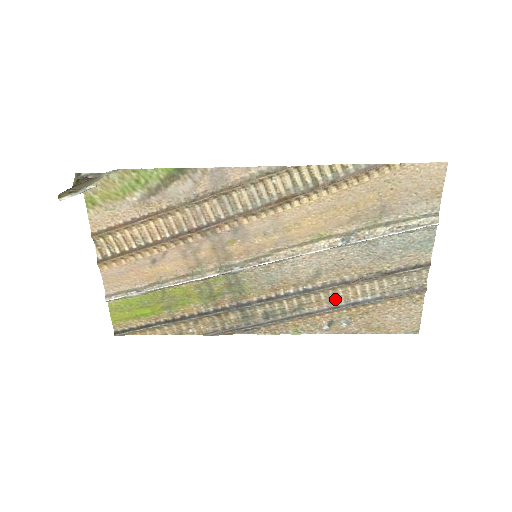
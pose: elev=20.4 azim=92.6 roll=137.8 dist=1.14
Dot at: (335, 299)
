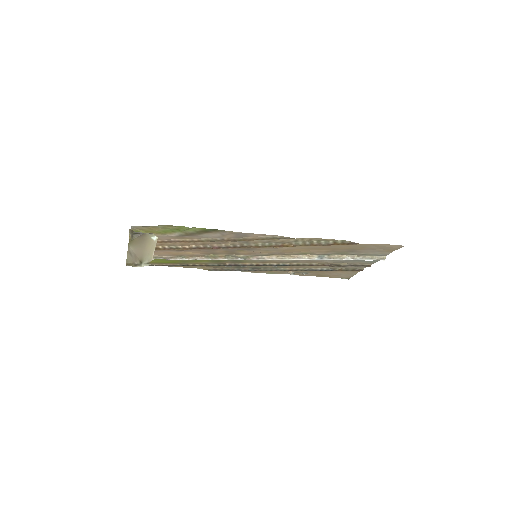
Dot at: (302, 267)
